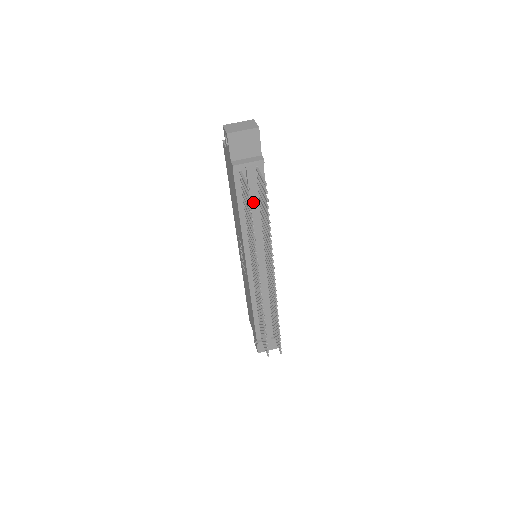
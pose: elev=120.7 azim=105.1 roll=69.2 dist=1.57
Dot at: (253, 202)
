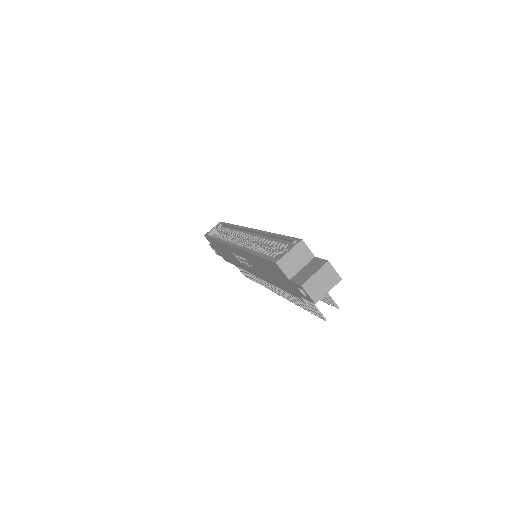
Dot at: occluded
